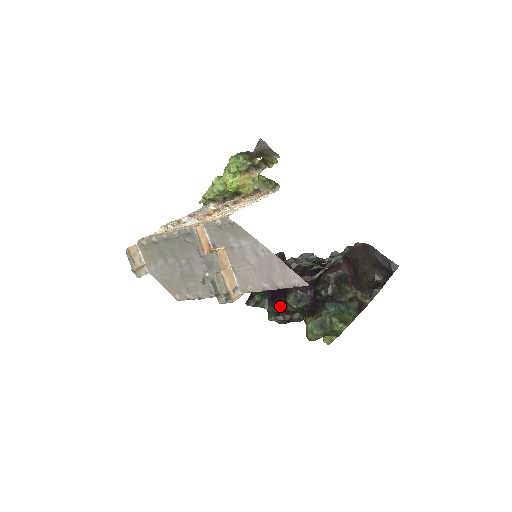
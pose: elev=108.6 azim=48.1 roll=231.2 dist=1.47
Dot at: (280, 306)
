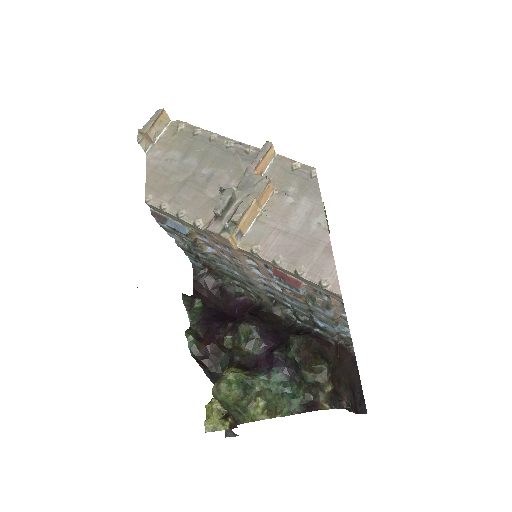
Dot at: (213, 332)
